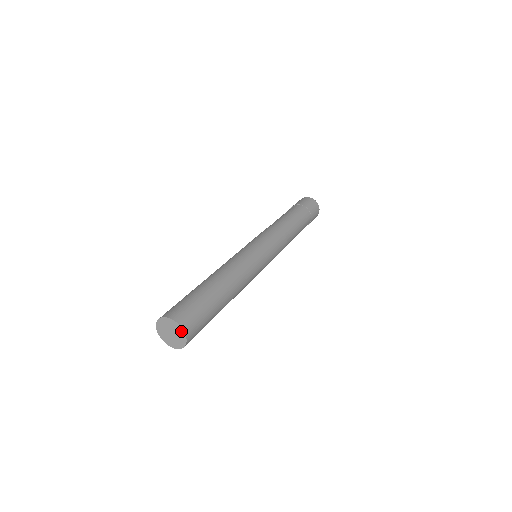
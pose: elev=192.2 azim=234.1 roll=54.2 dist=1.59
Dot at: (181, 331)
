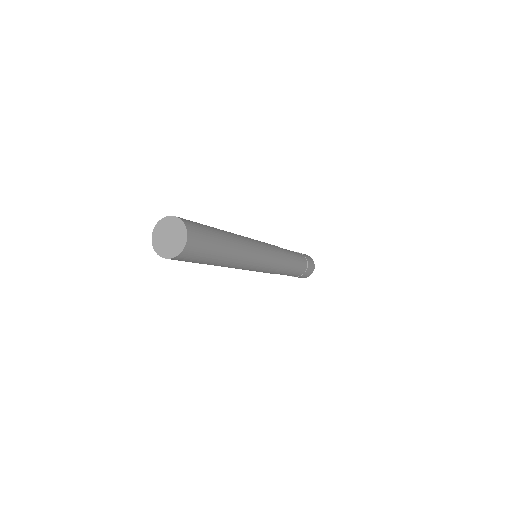
Dot at: (181, 226)
